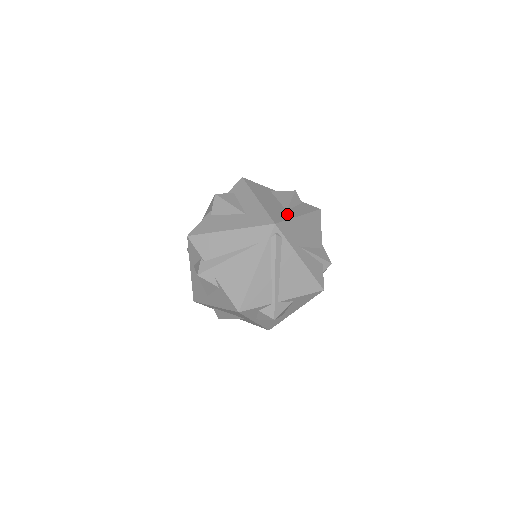
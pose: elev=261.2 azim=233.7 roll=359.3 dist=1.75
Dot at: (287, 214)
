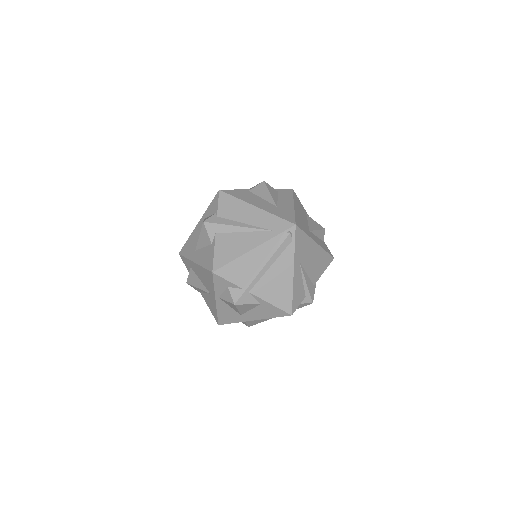
Dot at: (308, 232)
